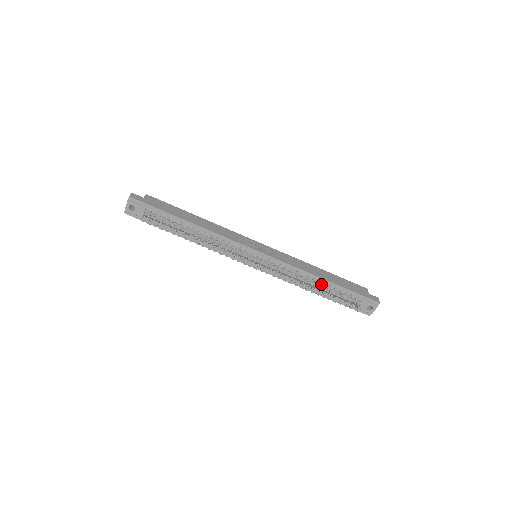
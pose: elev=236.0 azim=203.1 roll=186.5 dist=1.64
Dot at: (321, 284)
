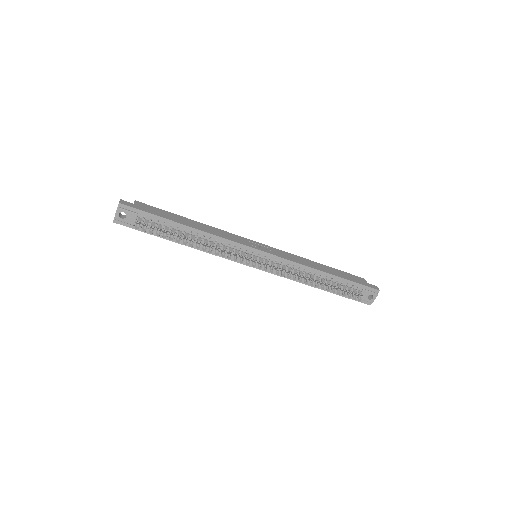
Dot at: (323, 278)
